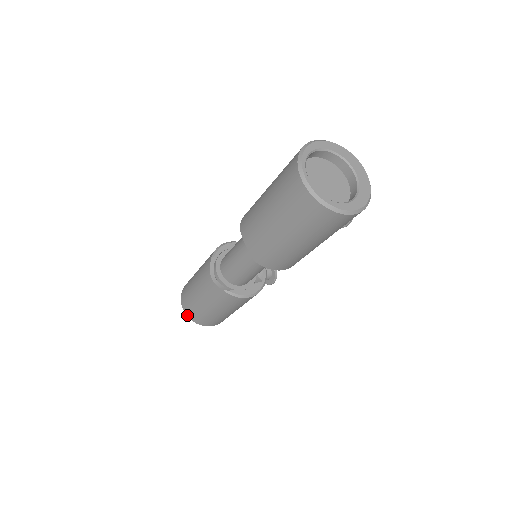
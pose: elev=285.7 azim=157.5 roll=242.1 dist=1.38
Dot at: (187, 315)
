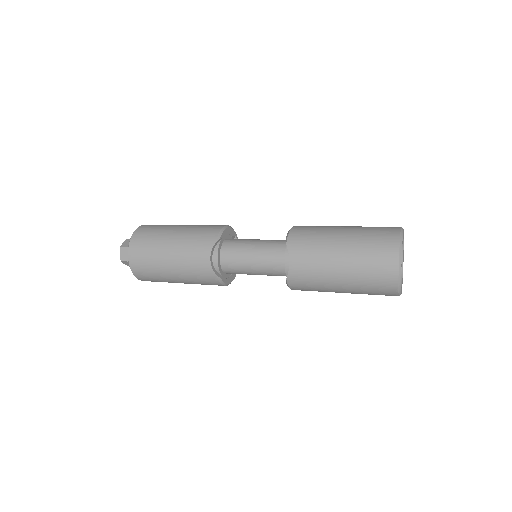
Dot at: (131, 265)
